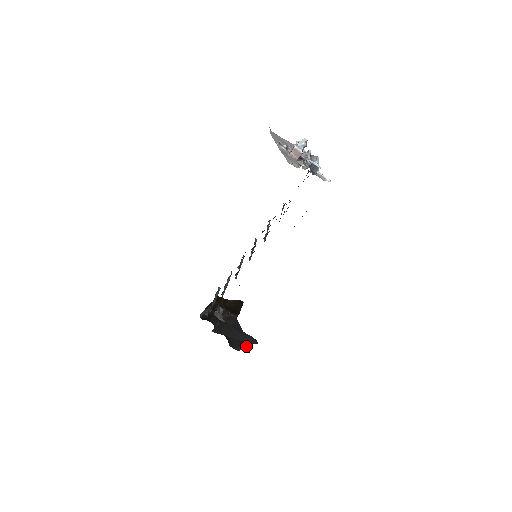
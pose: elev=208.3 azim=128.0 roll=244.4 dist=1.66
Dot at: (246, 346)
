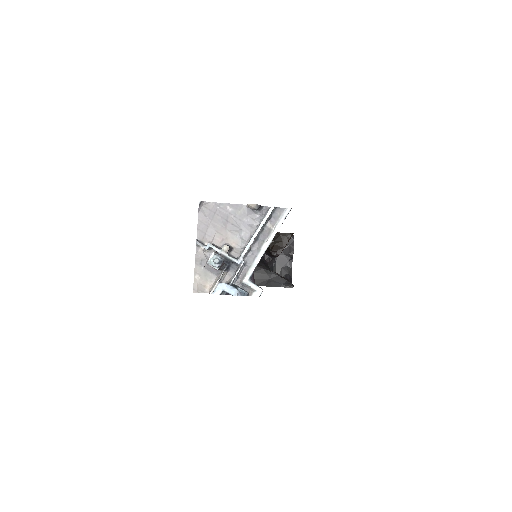
Dot at: (291, 275)
